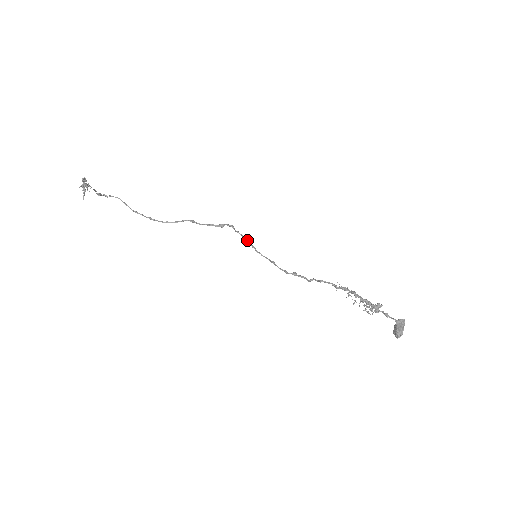
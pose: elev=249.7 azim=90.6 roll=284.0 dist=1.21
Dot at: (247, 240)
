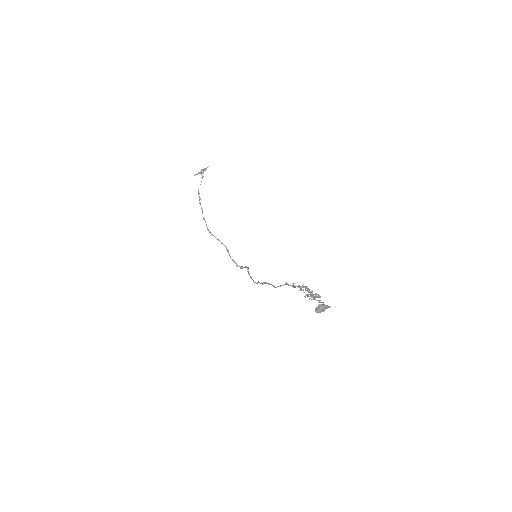
Dot at: occluded
